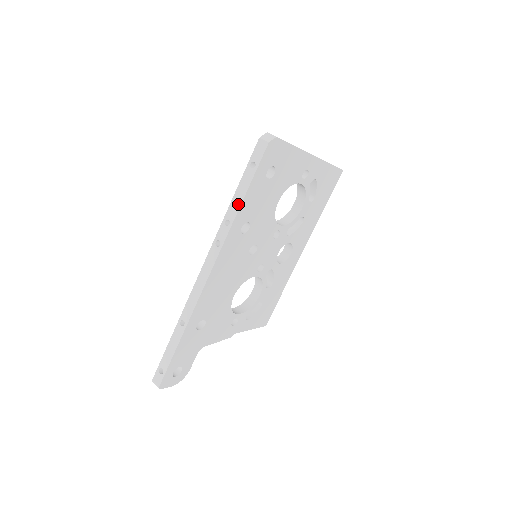
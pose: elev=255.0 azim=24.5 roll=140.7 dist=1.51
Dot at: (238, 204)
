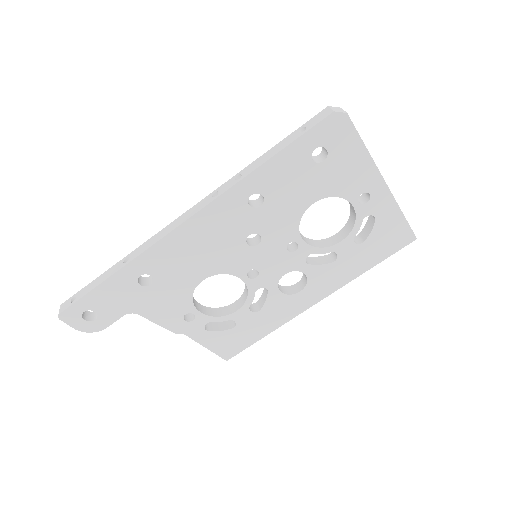
Dot at: (261, 162)
